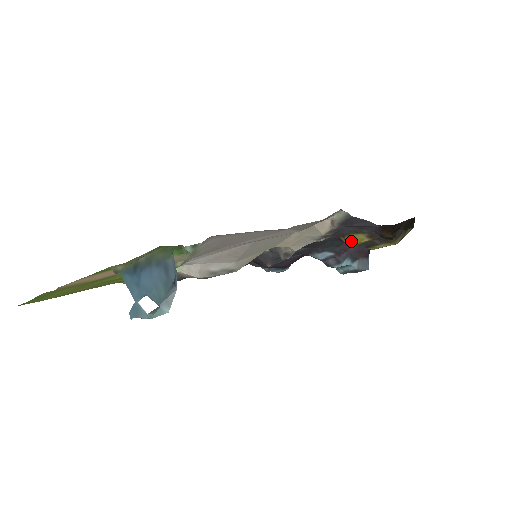
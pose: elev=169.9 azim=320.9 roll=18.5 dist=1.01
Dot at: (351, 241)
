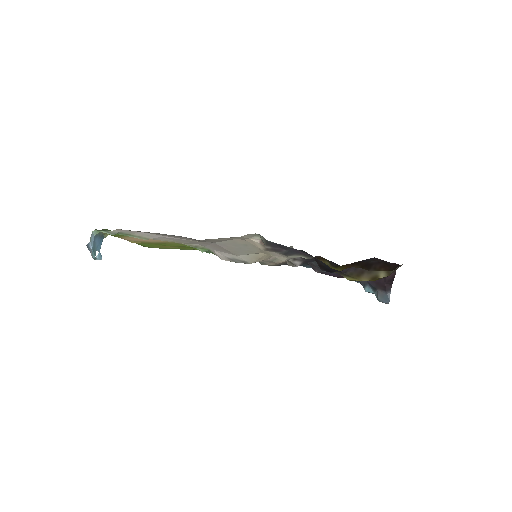
Dot at: occluded
